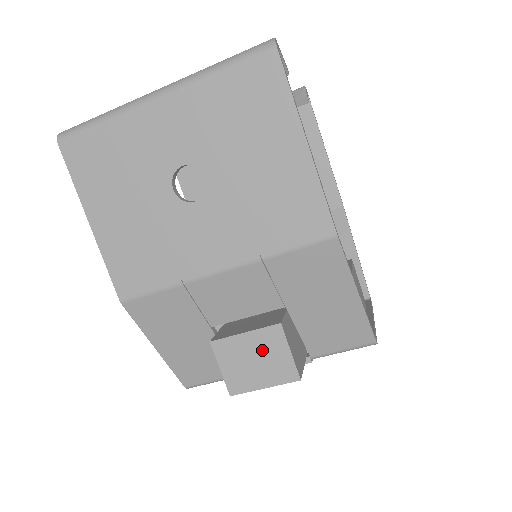
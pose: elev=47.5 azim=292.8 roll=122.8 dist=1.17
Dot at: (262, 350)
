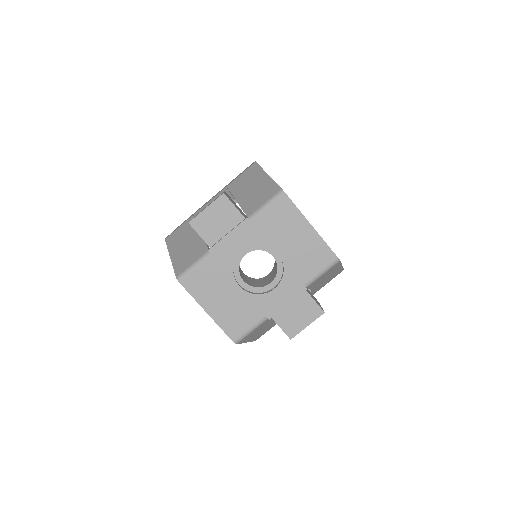
Dot at: occluded
